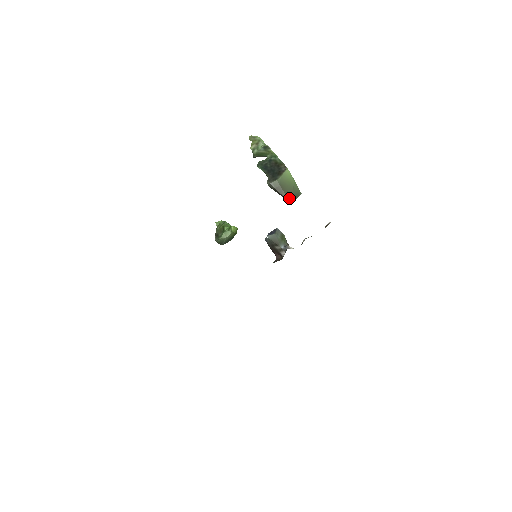
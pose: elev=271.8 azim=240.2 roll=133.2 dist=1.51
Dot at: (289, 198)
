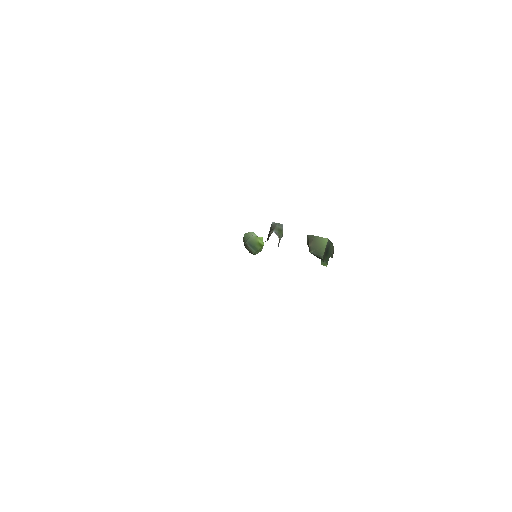
Dot at: (312, 248)
